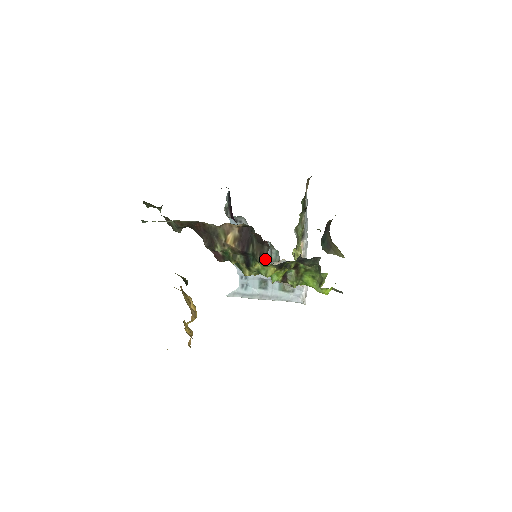
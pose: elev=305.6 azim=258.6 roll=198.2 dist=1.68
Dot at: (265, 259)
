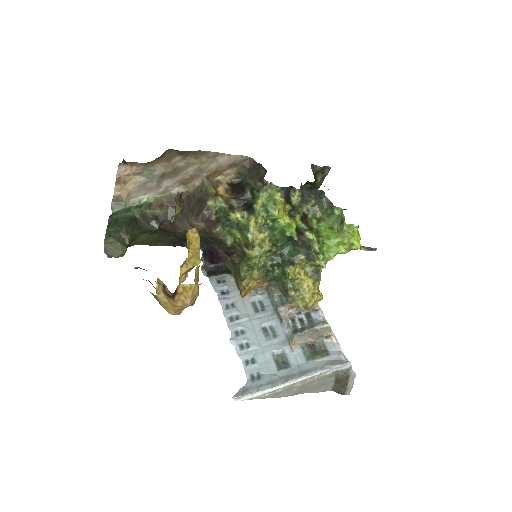
Dot at: (270, 319)
